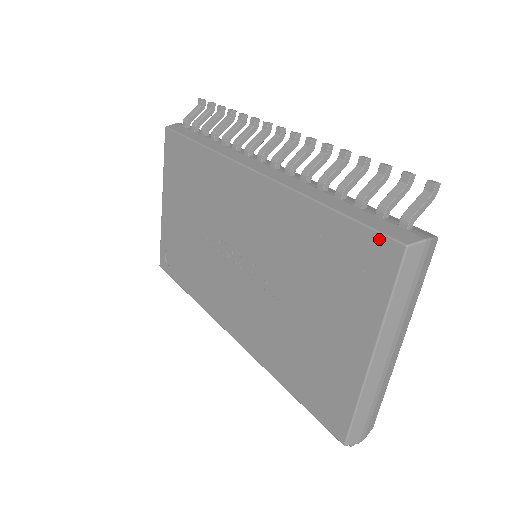
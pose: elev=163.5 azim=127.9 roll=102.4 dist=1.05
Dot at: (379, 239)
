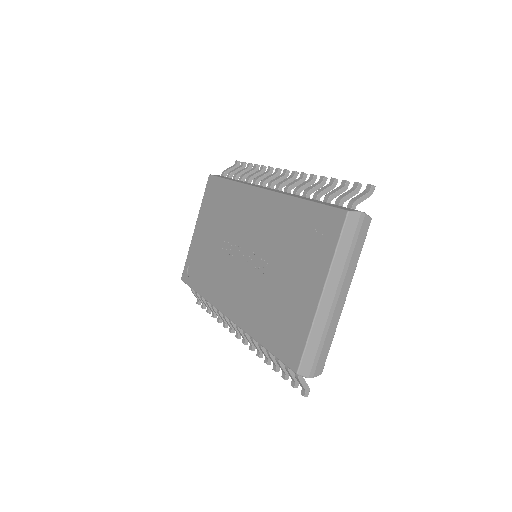
Dot at: (333, 211)
